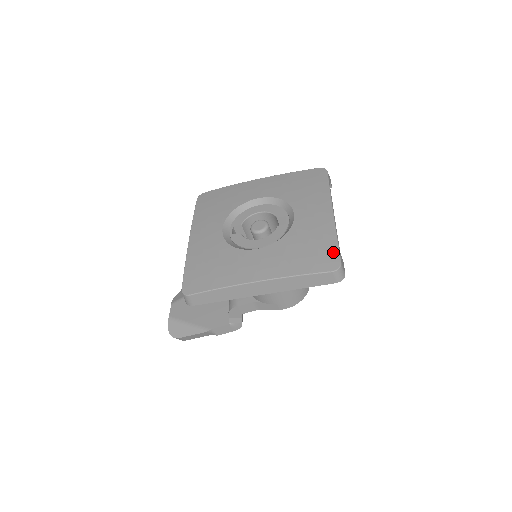
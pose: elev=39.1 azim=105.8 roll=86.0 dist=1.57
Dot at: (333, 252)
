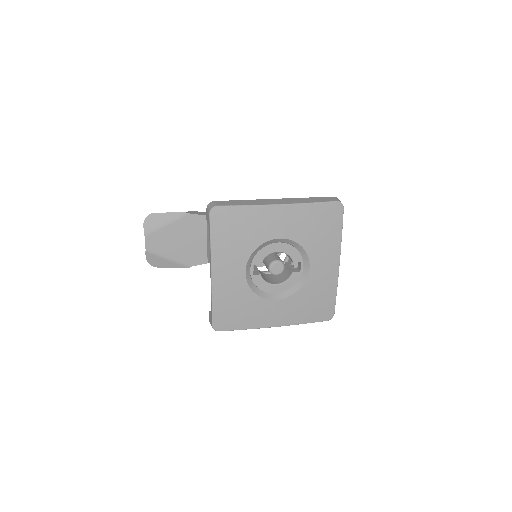
Dot at: (331, 306)
